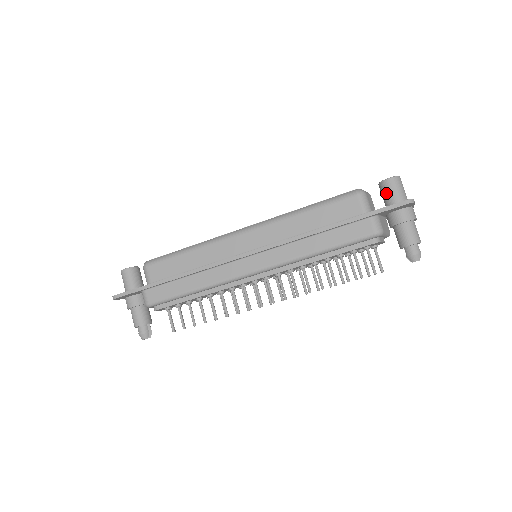
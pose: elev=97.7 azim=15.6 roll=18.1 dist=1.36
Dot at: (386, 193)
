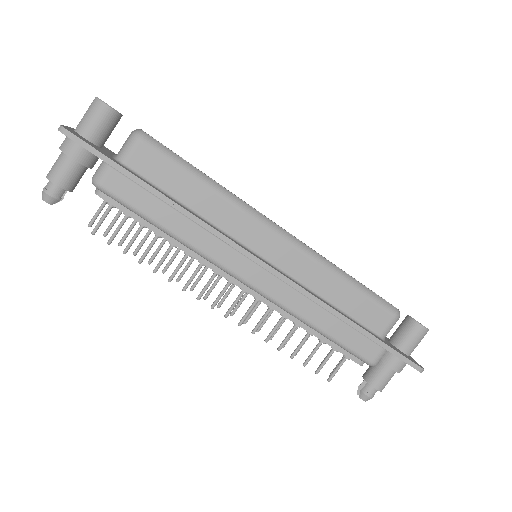
Dot at: (408, 334)
